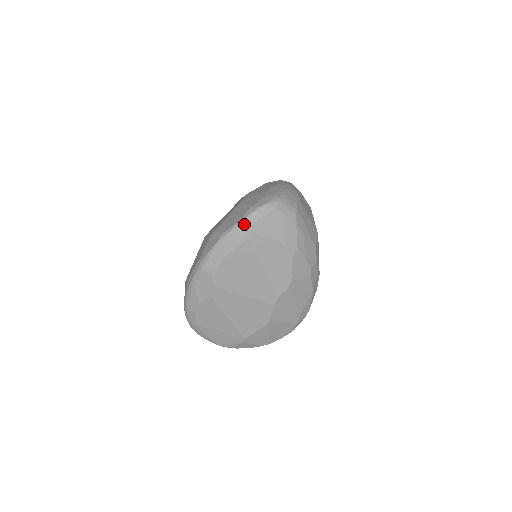
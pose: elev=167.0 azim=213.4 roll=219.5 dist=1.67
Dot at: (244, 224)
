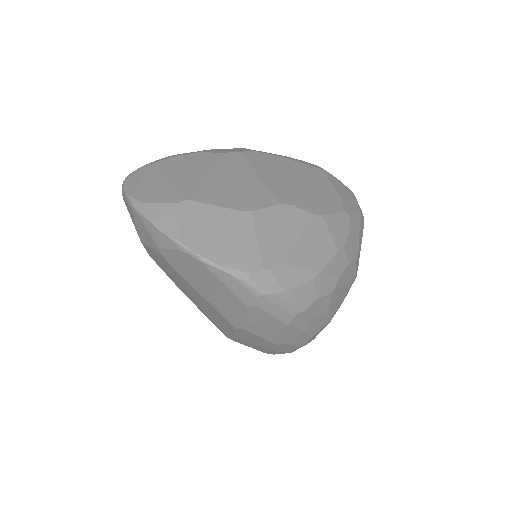
Dot at: (320, 167)
